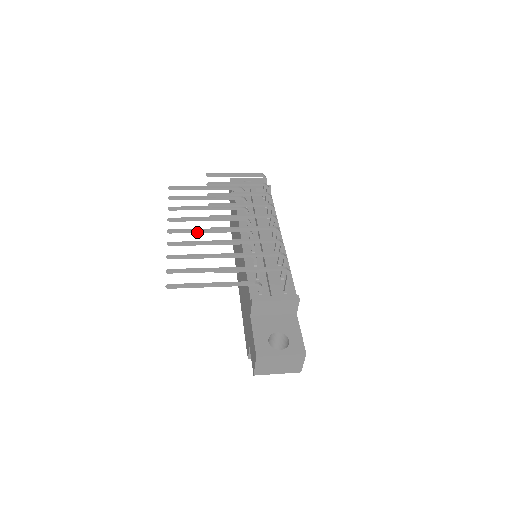
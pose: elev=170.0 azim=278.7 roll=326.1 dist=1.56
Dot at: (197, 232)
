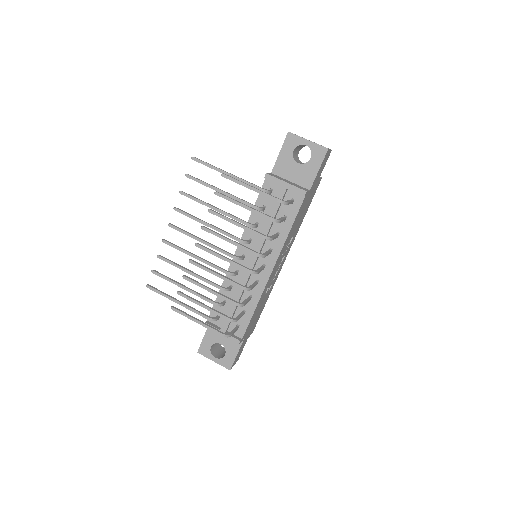
Dot at: (192, 237)
